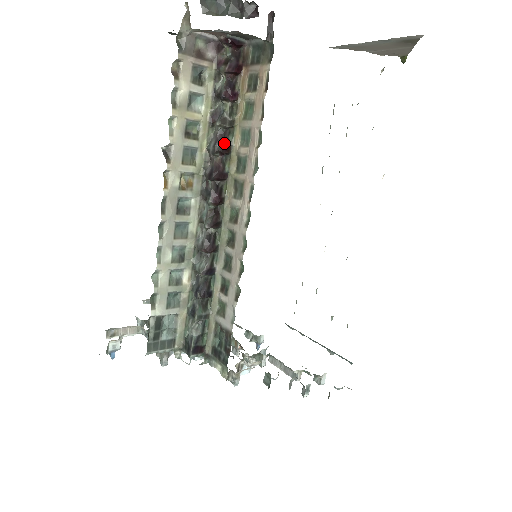
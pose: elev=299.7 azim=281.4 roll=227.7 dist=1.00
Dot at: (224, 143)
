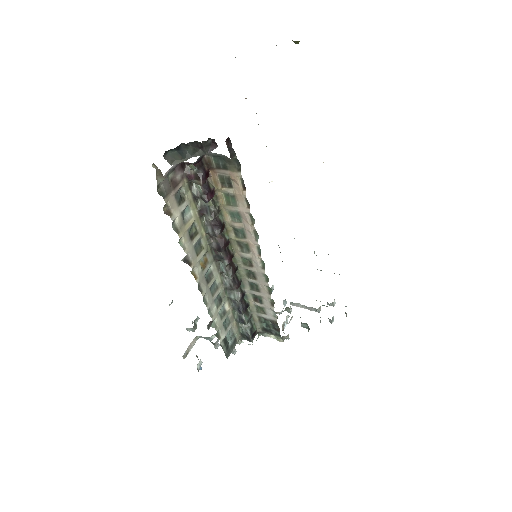
Dot at: (220, 226)
